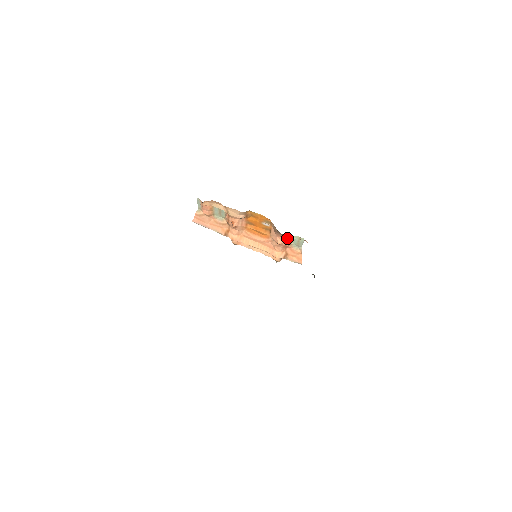
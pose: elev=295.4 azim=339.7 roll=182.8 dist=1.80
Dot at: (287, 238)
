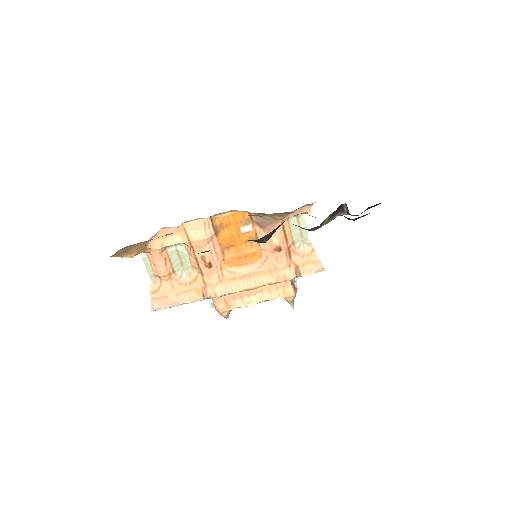
Dot at: (283, 229)
